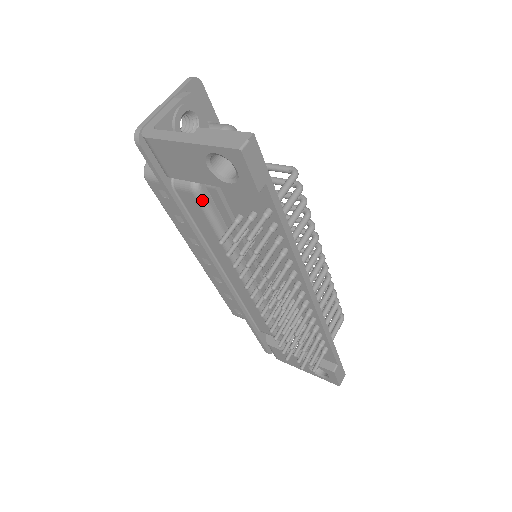
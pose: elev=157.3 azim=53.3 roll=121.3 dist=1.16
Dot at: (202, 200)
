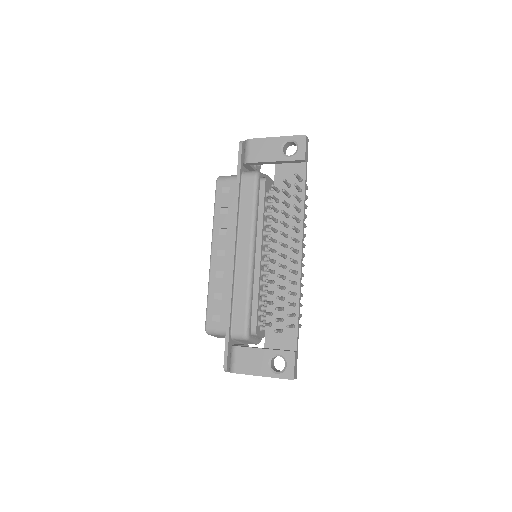
Dot at: (257, 183)
